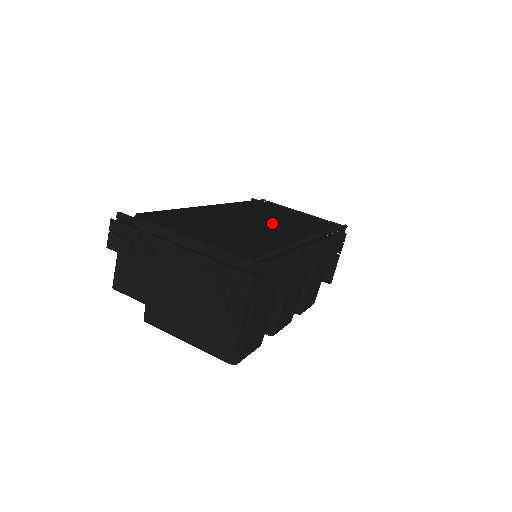
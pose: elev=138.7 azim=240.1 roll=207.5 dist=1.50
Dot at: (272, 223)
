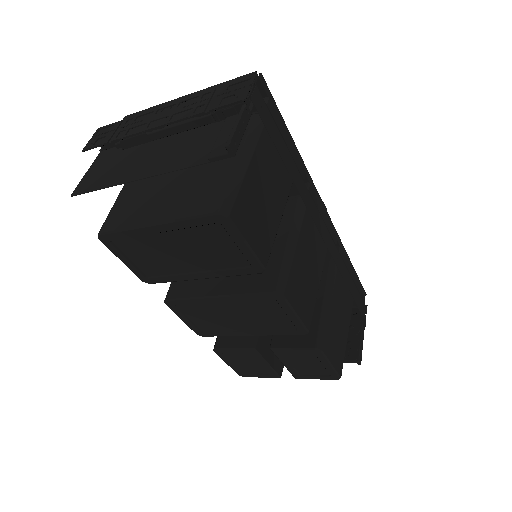
Dot at: occluded
